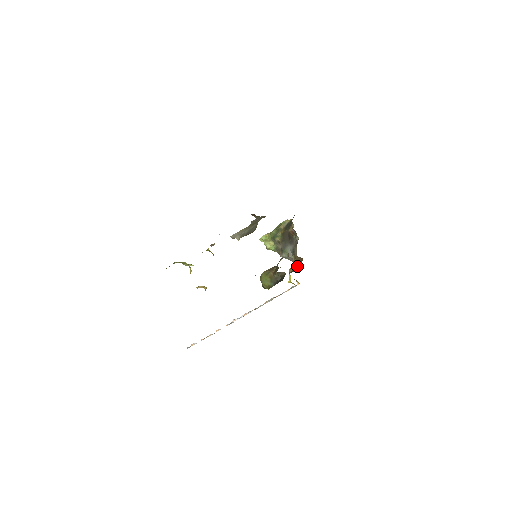
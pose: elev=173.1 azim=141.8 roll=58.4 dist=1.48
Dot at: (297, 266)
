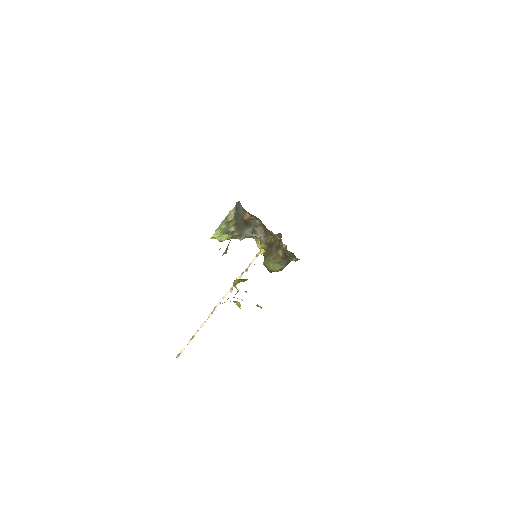
Dot at: (268, 240)
